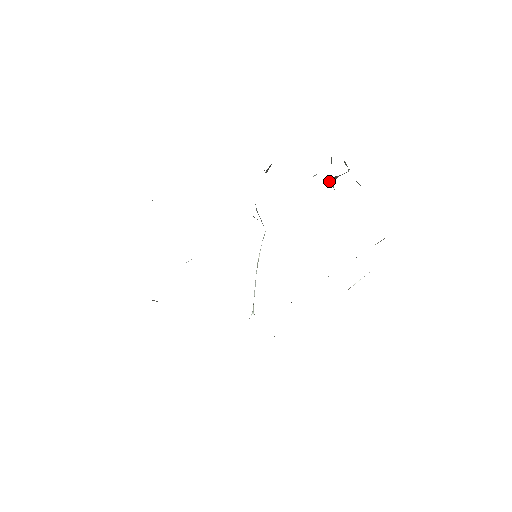
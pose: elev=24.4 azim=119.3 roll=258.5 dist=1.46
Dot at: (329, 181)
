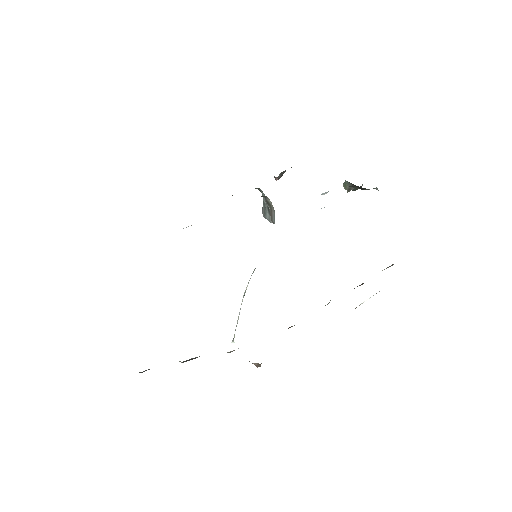
Dot at: (345, 188)
